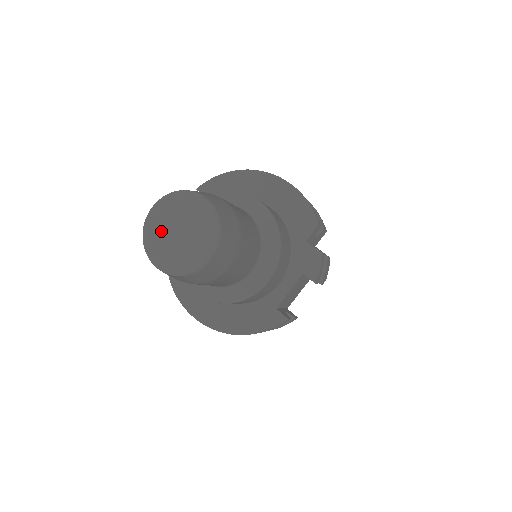
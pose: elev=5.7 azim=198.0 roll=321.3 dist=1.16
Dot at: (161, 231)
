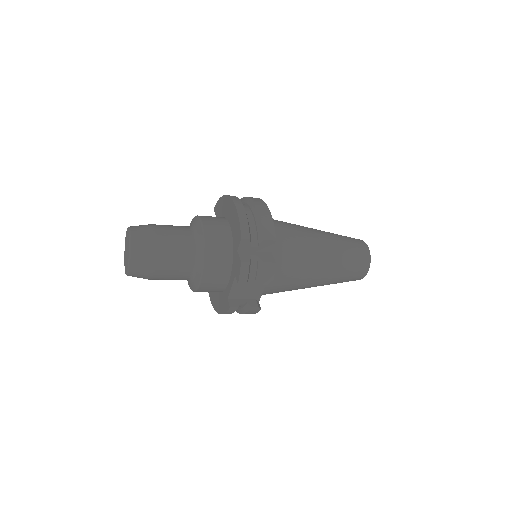
Dot at: (125, 249)
